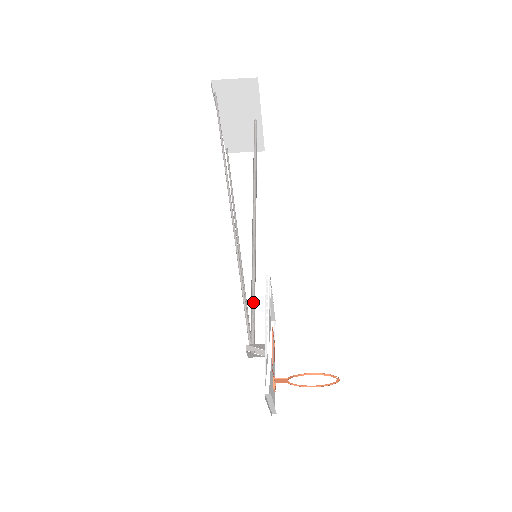
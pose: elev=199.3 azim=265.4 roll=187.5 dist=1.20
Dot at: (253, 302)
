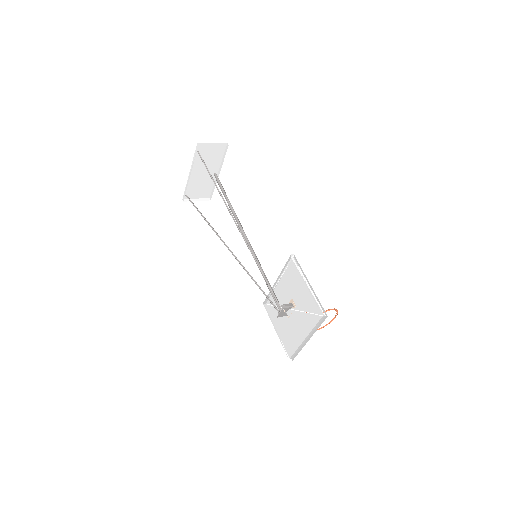
Dot at: (266, 284)
